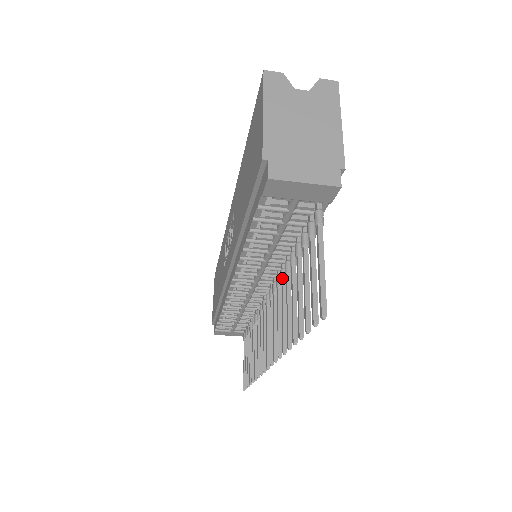
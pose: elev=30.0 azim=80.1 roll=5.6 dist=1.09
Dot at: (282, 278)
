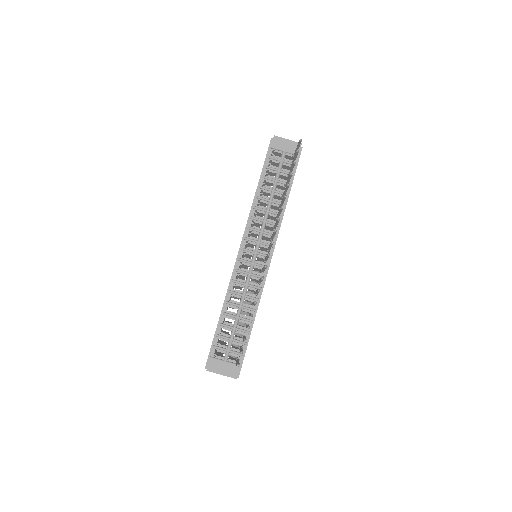
Dot at: (276, 216)
